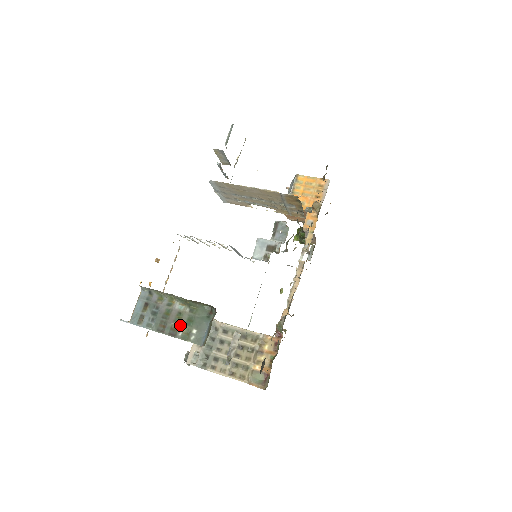
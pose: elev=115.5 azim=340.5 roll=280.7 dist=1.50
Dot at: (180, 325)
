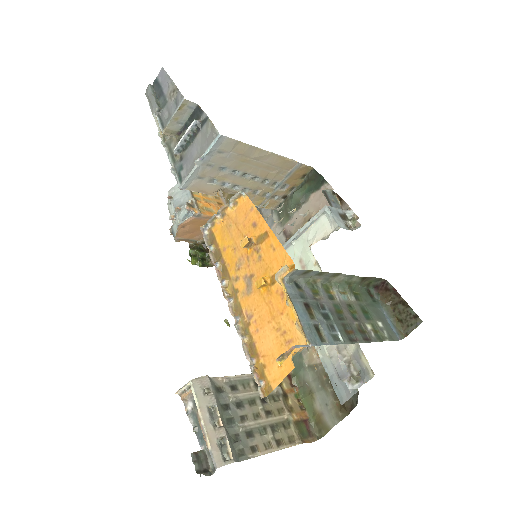
Dot at: (363, 322)
